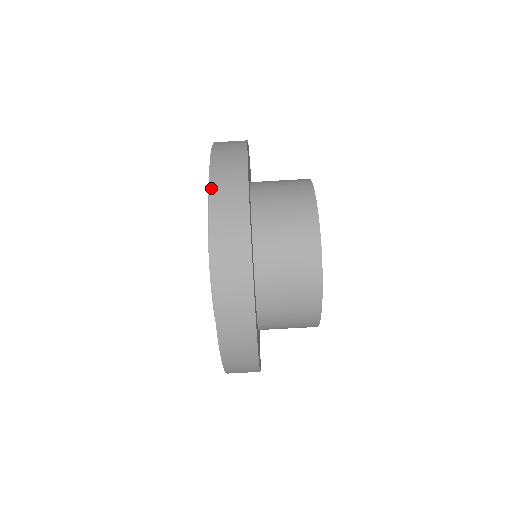
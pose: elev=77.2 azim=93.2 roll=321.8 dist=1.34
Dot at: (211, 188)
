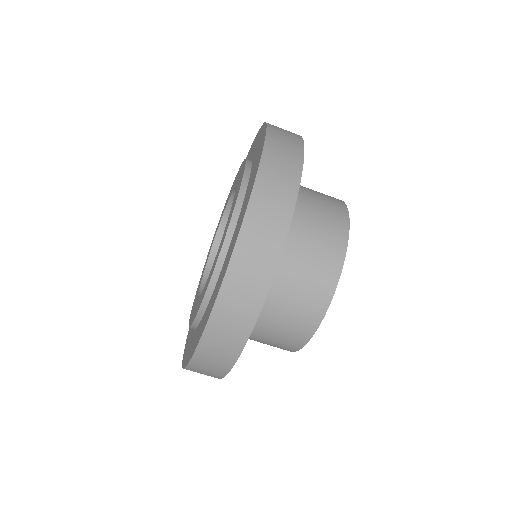
Dot at: (248, 215)
